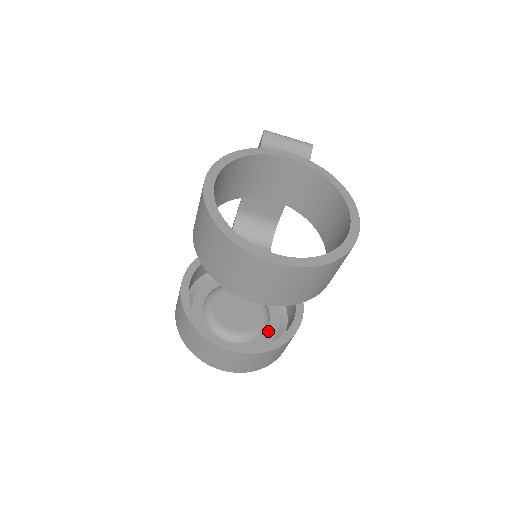
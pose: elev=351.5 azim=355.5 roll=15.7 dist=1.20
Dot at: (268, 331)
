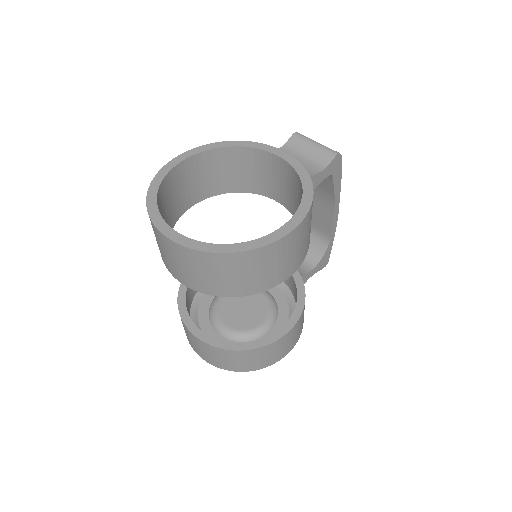
Dot at: occluded
